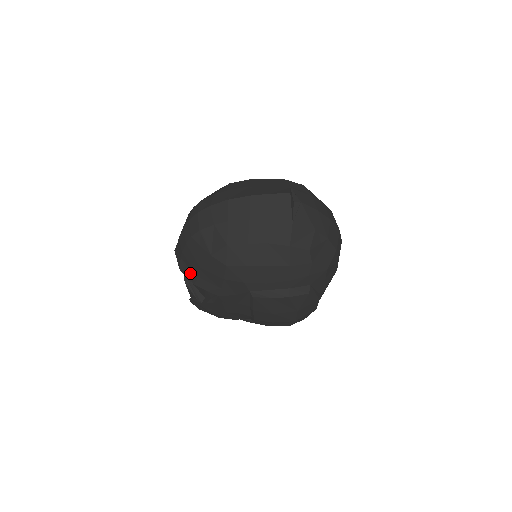
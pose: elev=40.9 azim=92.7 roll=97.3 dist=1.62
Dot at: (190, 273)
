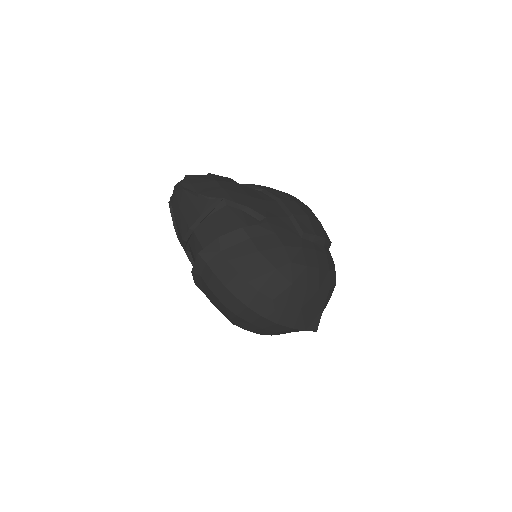
Dot at: (199, 284)
